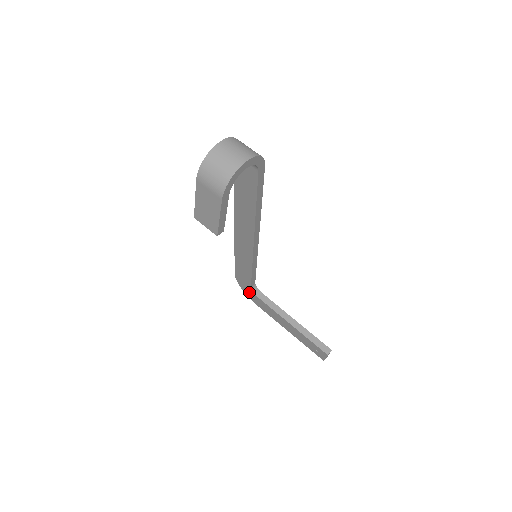
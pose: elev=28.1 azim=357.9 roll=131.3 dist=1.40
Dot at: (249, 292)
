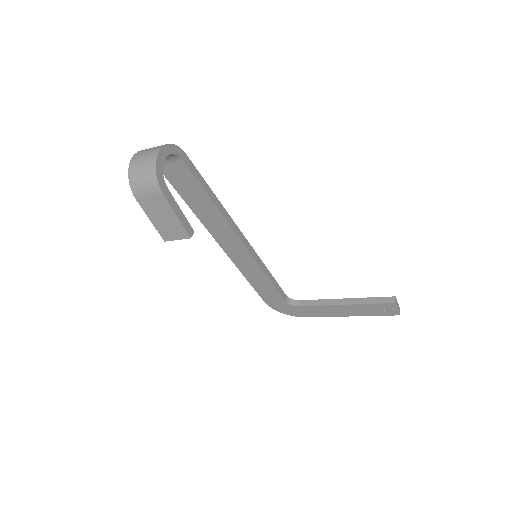
Dot at: (289, 309)
